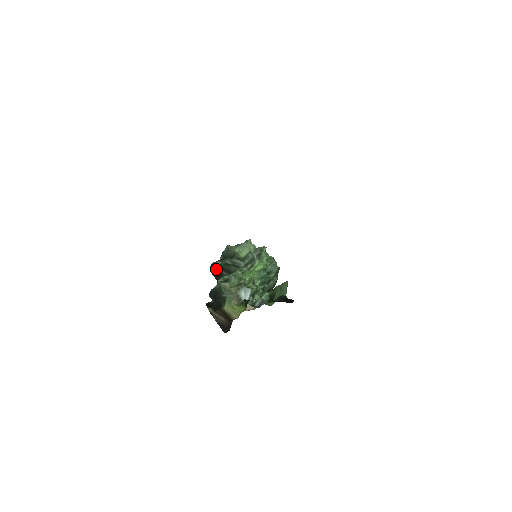
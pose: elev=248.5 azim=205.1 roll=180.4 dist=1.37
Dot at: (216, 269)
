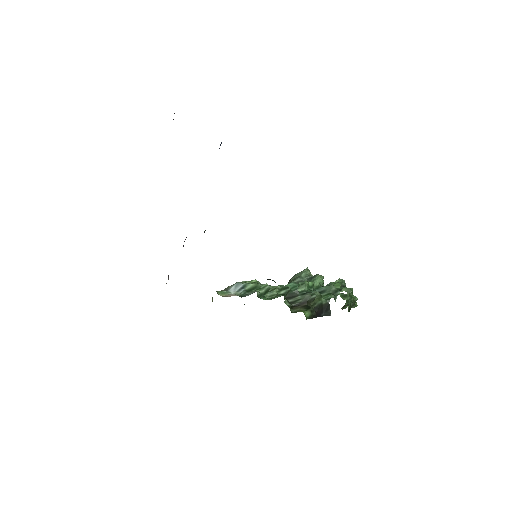
Dot at: occluded
